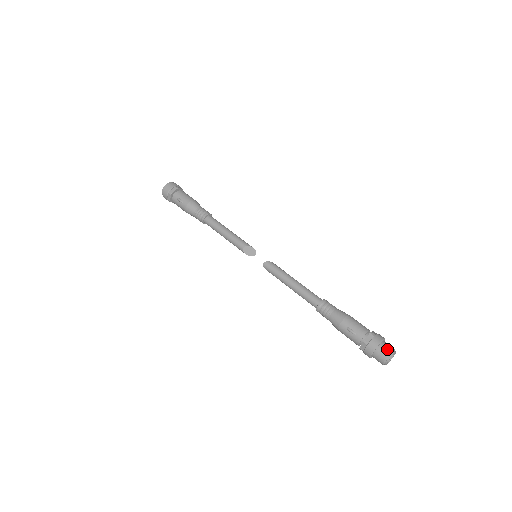
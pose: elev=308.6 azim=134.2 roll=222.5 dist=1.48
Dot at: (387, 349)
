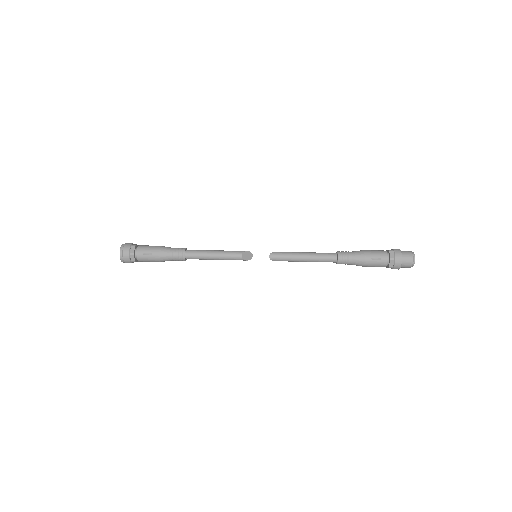
Dot at: (408, 254)
